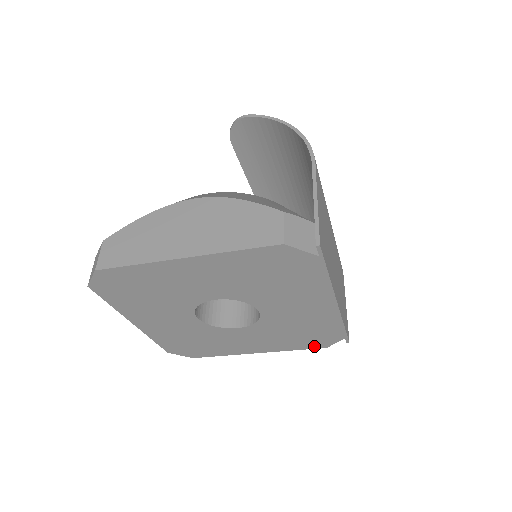
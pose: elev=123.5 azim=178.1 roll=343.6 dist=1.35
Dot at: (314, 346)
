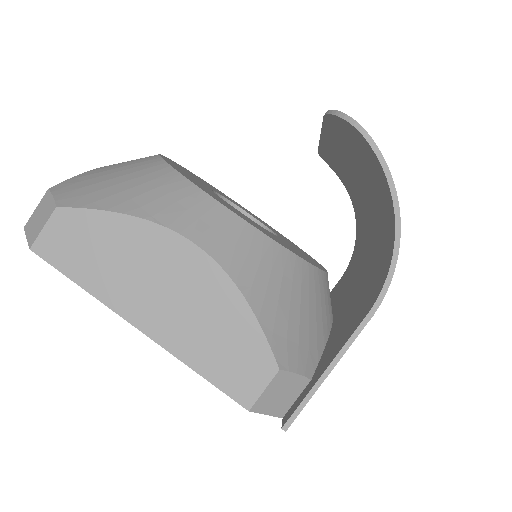
Dot at: occluded
